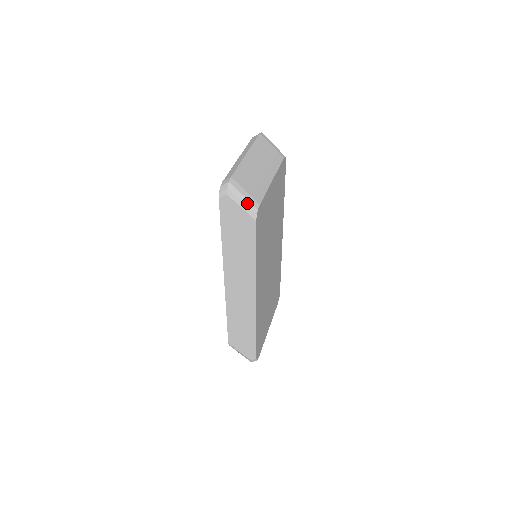
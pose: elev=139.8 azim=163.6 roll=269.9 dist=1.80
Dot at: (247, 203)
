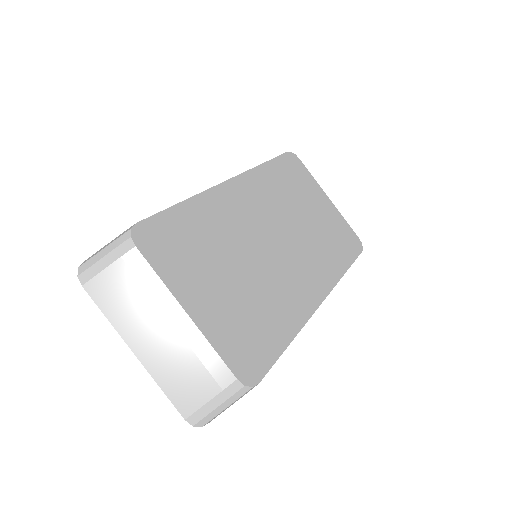
Dot at: (230, 401)
